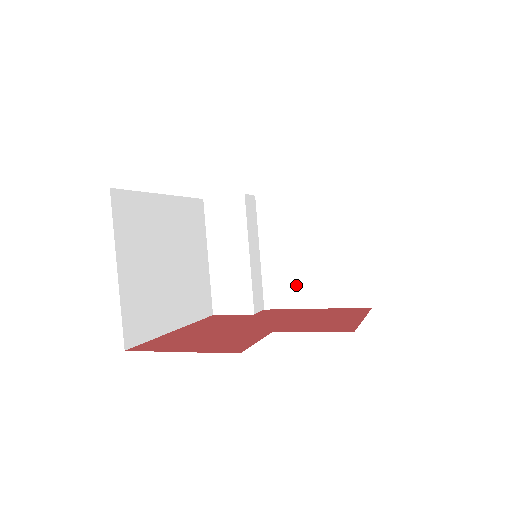
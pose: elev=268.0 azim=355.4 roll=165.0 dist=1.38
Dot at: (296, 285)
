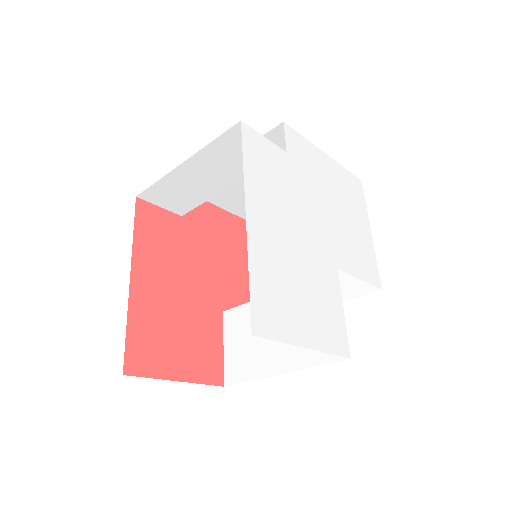
Dot at: (230, 193)
